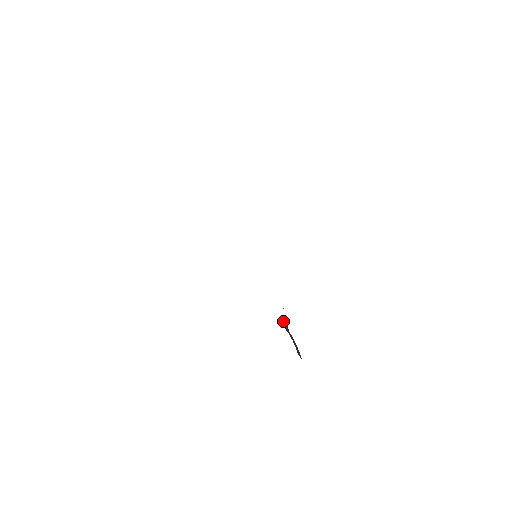
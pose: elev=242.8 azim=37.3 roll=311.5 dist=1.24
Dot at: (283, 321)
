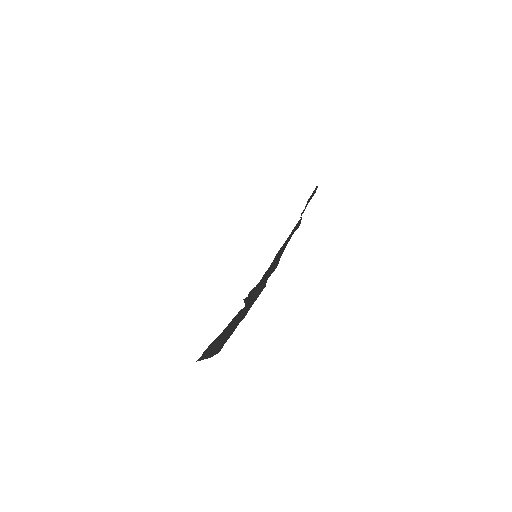
Dot at: (252, 294)
